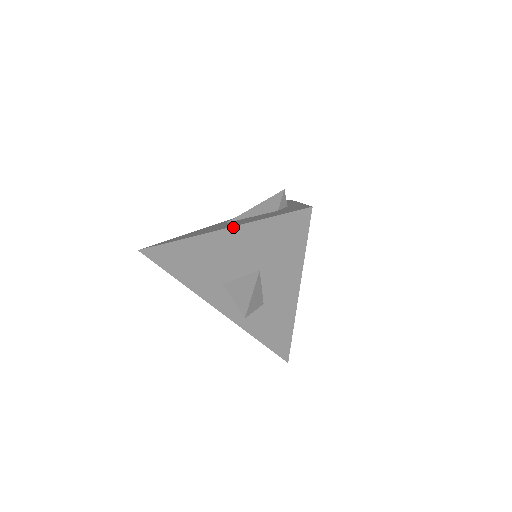
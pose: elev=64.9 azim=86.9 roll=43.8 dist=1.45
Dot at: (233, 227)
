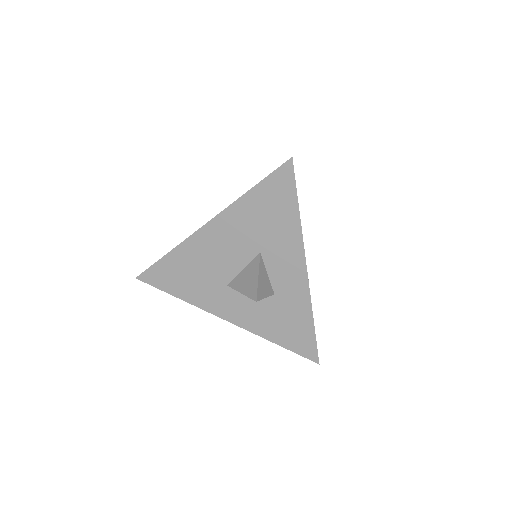
Dot at: (223, 211)
